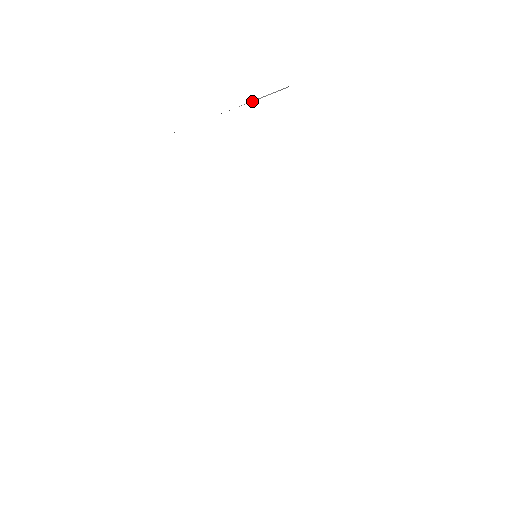
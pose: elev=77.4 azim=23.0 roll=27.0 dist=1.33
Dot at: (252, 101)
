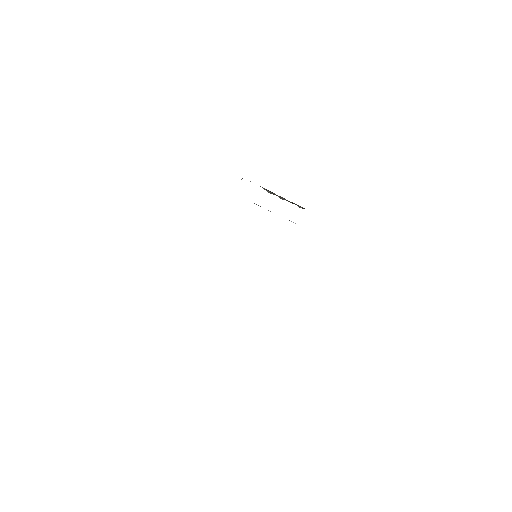
Dot at: occluded
